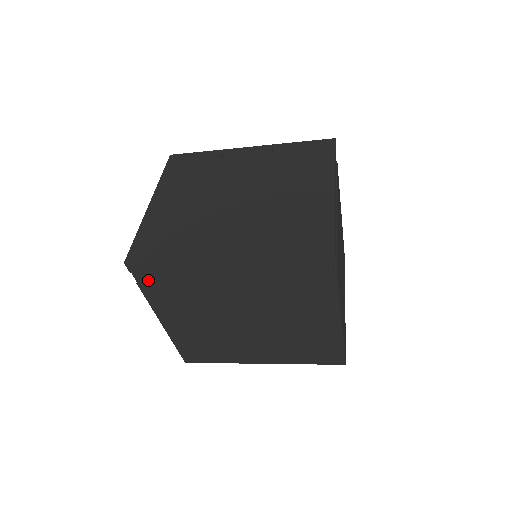
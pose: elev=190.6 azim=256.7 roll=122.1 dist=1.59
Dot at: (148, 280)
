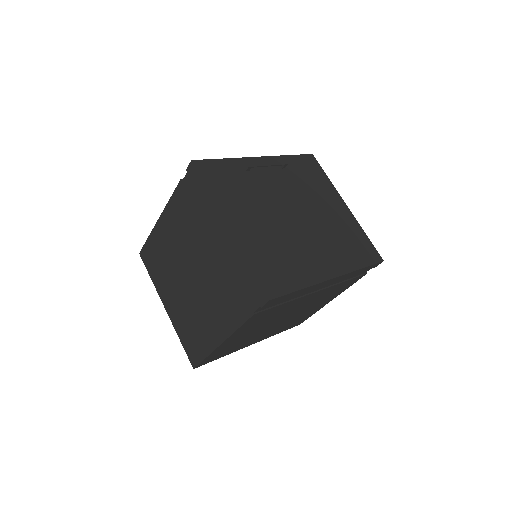
Dot at: (264, 308)
